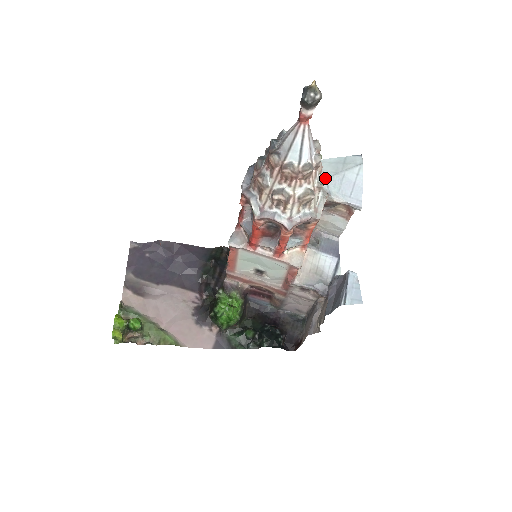
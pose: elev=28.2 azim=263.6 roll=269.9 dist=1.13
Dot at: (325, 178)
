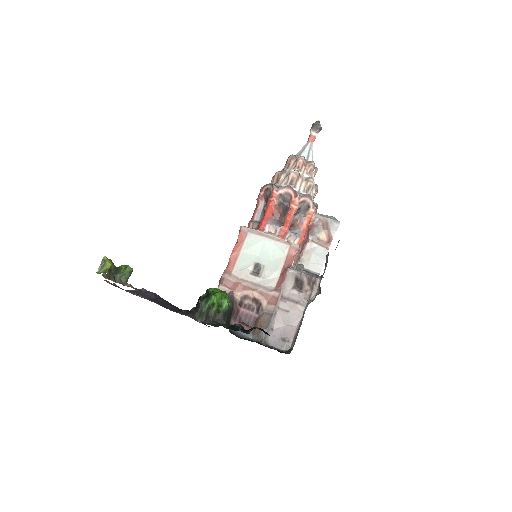
Dot at: (317, 190)
